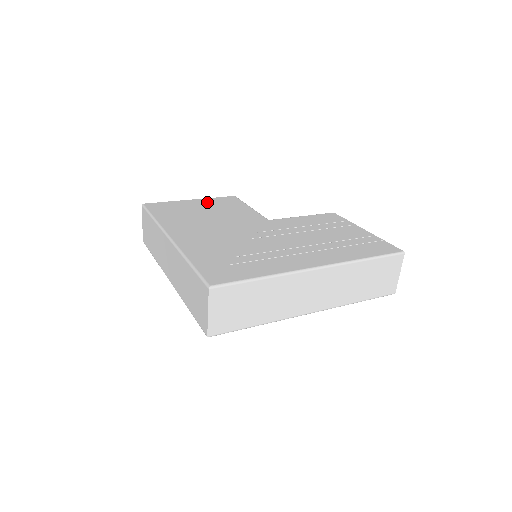
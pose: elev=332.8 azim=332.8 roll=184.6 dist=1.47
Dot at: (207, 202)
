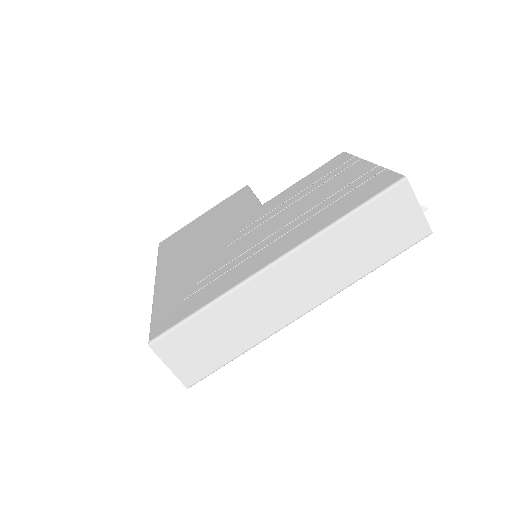
Dot at: (214, 210)
